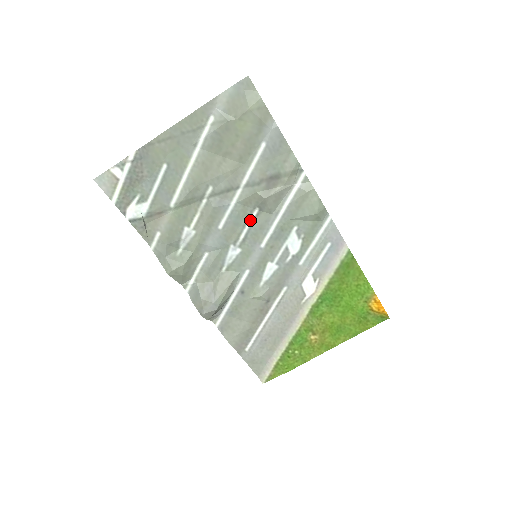
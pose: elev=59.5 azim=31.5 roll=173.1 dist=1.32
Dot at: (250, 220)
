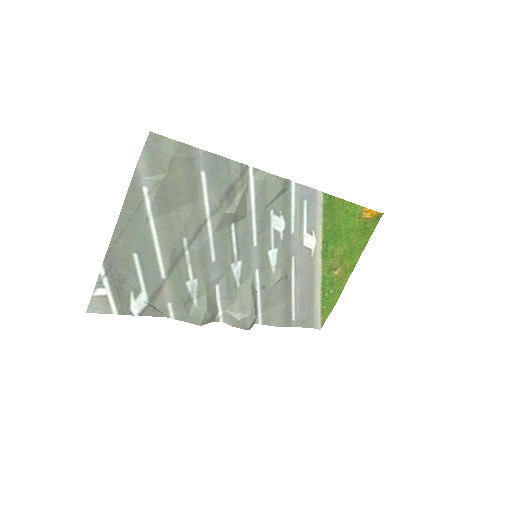
Dot at: (233, 236)
